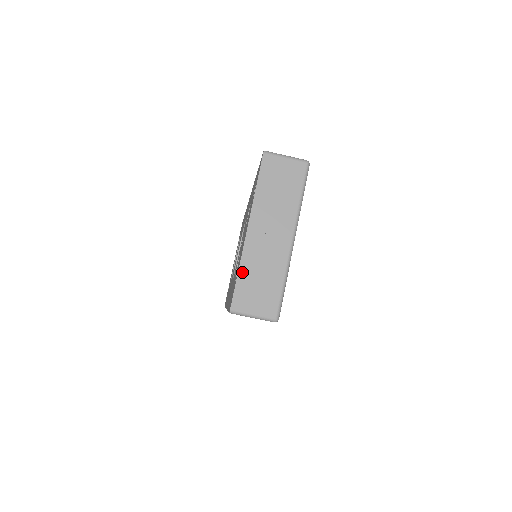
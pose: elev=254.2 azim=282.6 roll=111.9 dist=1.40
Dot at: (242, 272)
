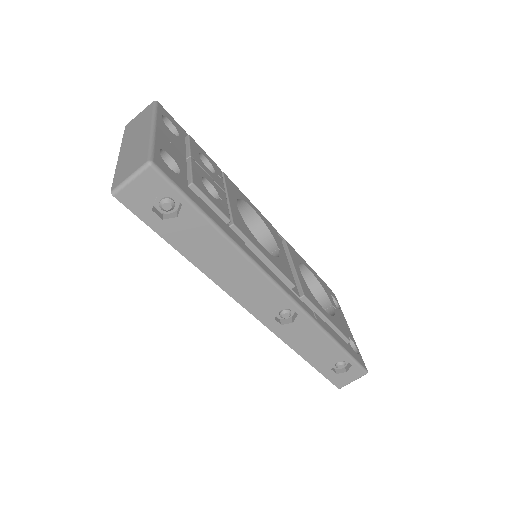
Dot at: (118, 170)
